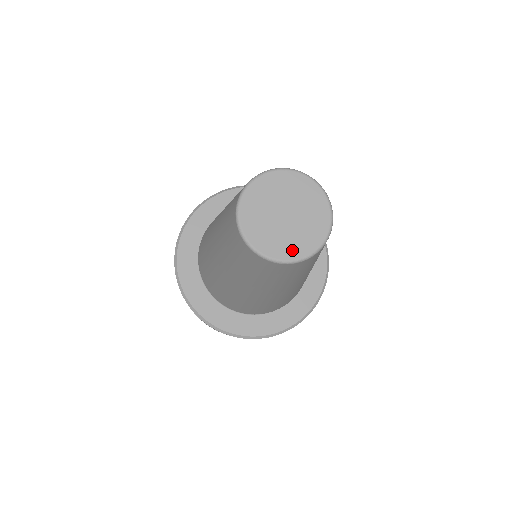
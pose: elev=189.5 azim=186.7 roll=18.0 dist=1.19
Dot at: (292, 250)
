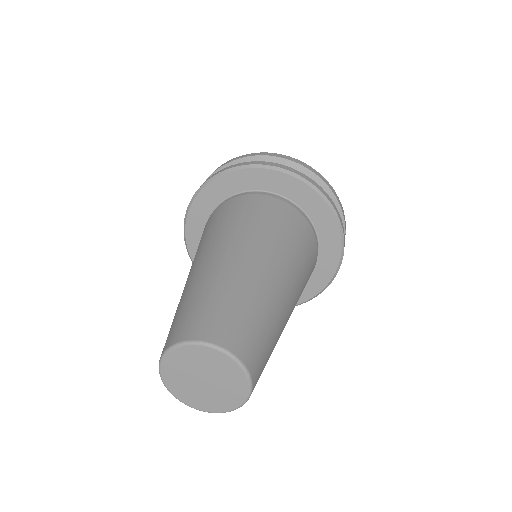
Dot at: (234, 399)
